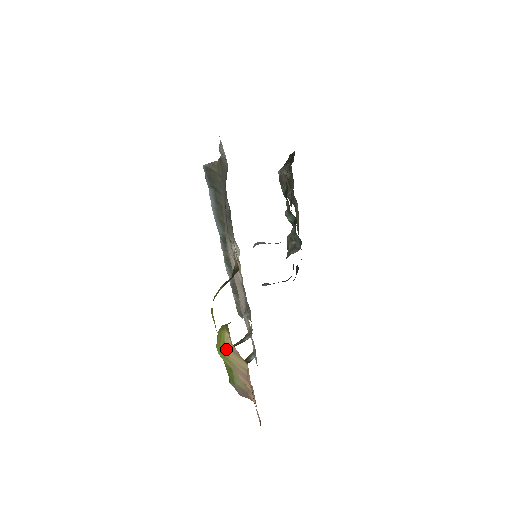
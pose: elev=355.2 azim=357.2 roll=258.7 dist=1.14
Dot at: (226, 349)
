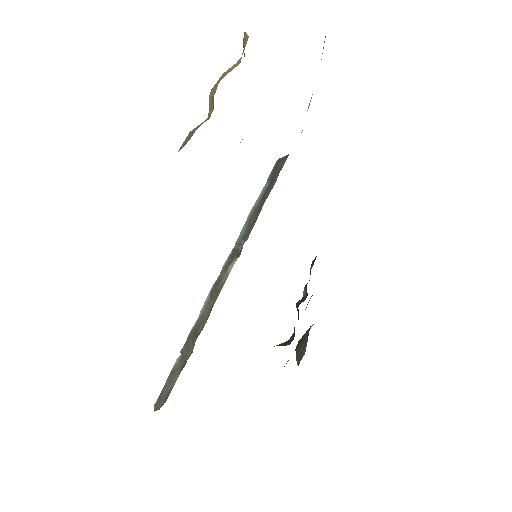
Dot at: occluded
